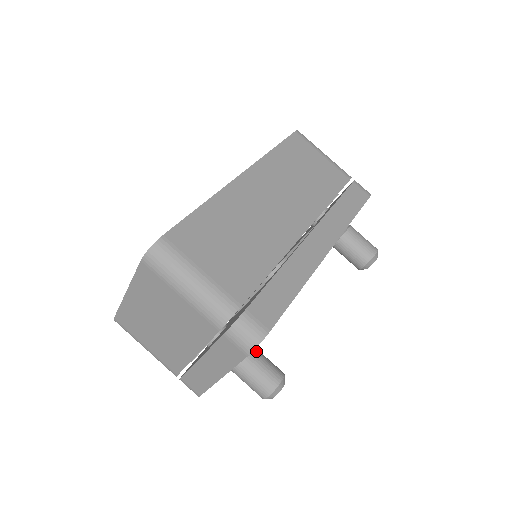
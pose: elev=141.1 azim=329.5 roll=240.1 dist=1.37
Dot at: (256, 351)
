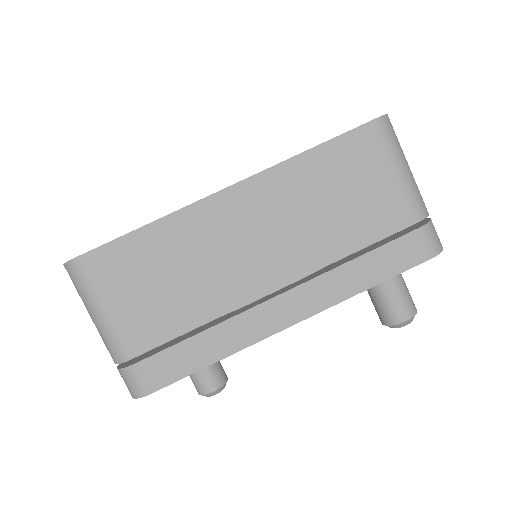
Dot at: occluded
